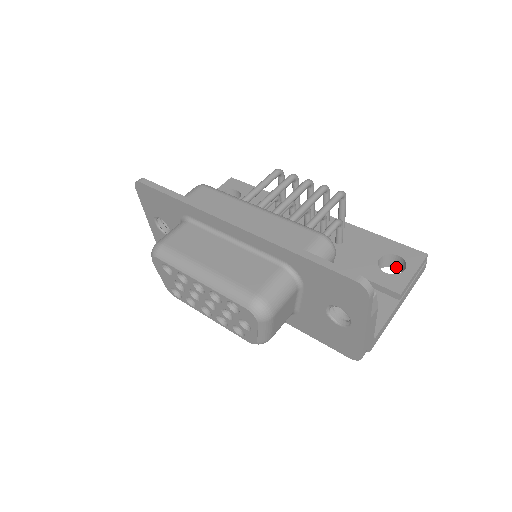
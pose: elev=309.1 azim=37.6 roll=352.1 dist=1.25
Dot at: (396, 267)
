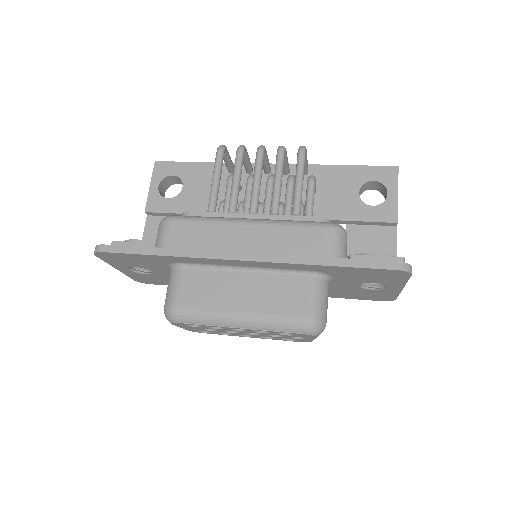
Dot at: (372, 189)
